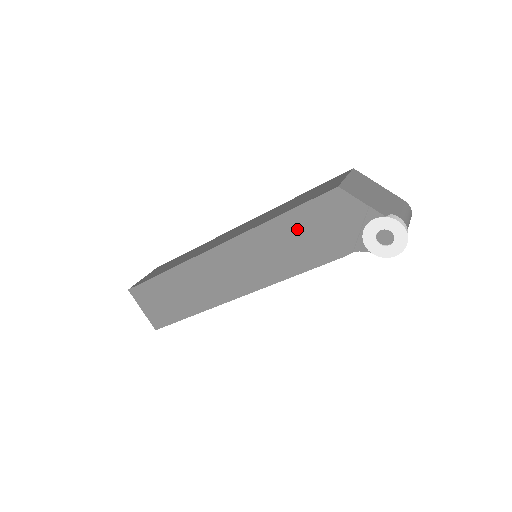
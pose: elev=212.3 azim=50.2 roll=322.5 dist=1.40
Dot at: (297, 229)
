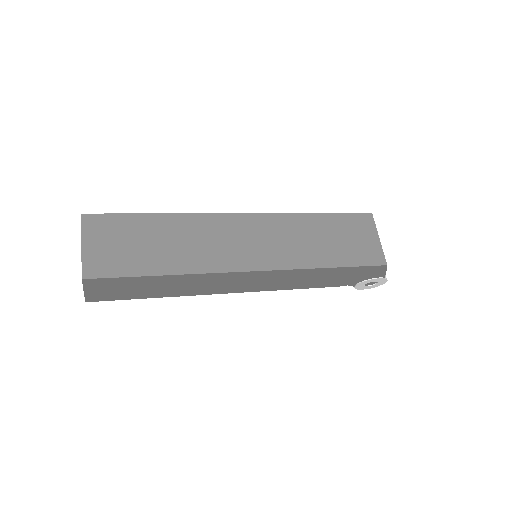
Dot at: (333, 274)
